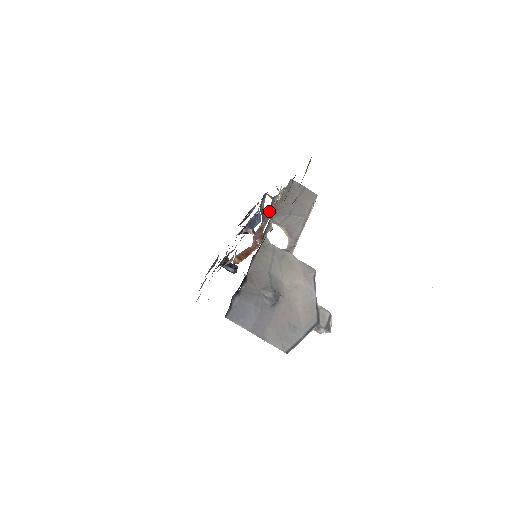
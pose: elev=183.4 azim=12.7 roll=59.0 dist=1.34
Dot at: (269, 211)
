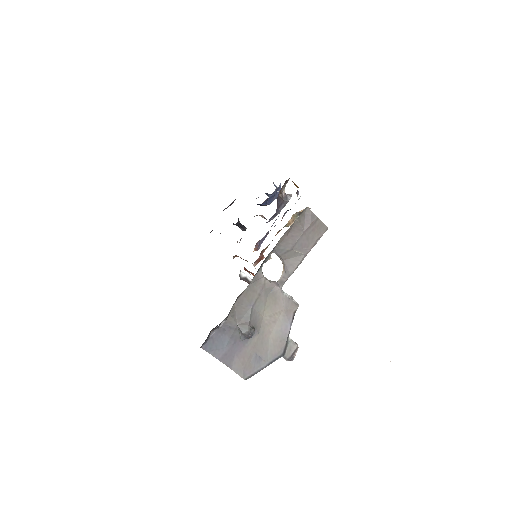
Dot at: occluded
